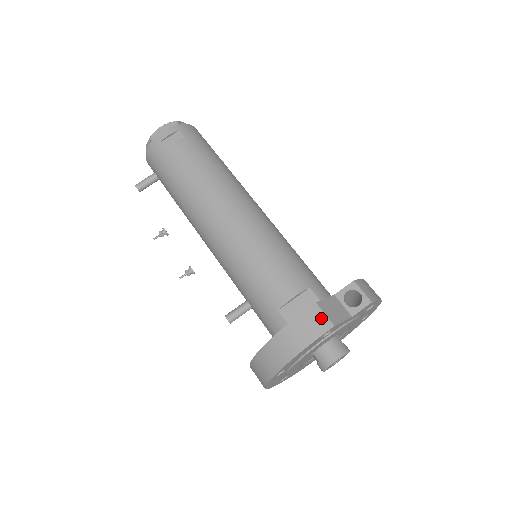
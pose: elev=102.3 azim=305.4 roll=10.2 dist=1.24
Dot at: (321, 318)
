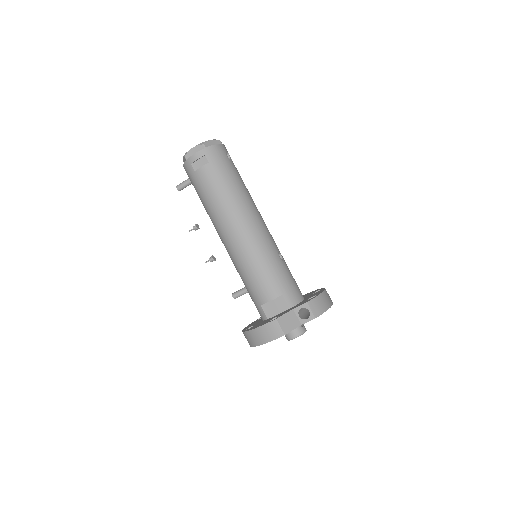
Dot at: (278, 329)
